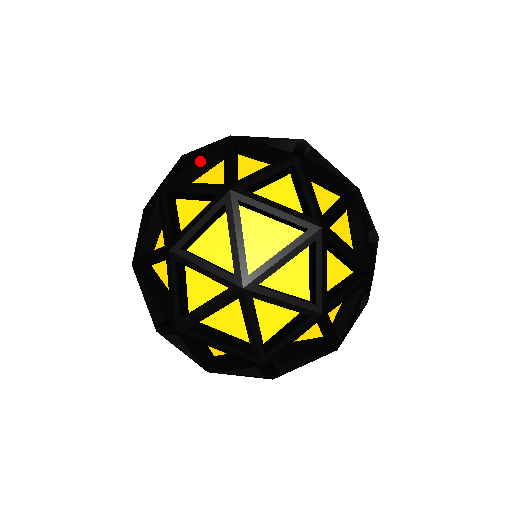
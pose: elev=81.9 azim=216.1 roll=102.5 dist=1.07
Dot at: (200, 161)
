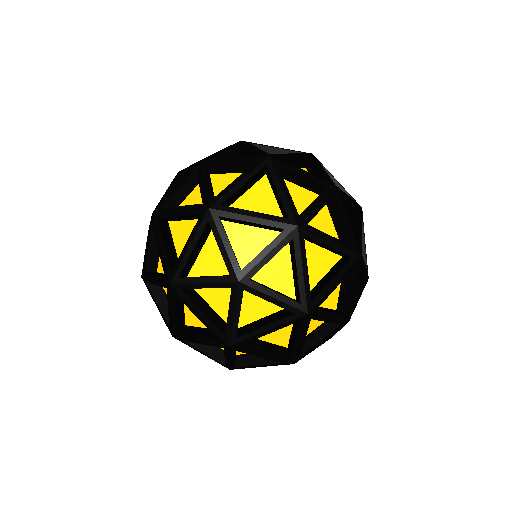
Dot at: occluded
